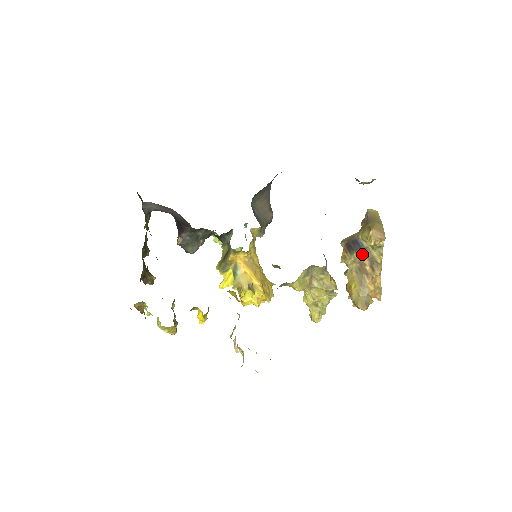
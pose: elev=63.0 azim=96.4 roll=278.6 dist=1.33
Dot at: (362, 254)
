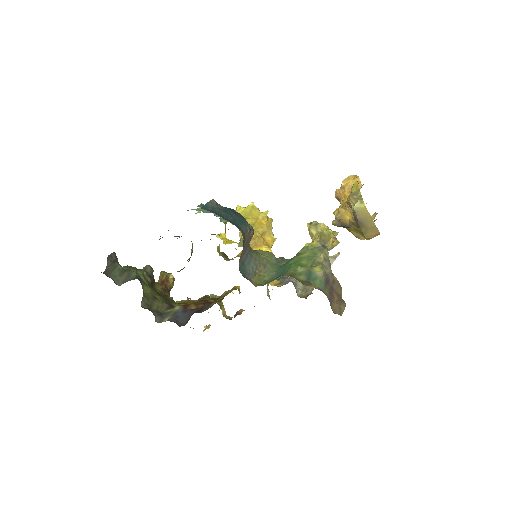
Dot at: occluded
